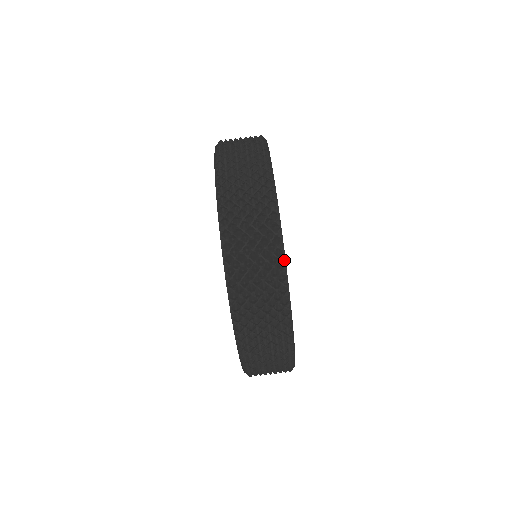
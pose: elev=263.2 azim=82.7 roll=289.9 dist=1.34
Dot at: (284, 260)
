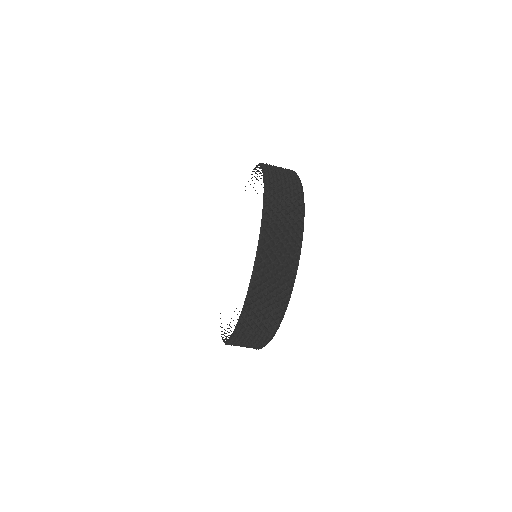
Dot at: occluded
